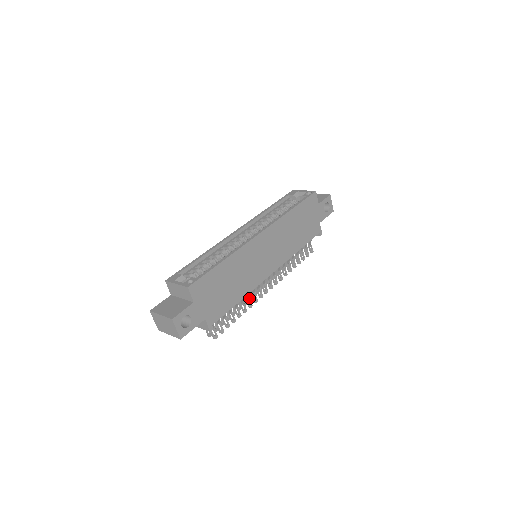
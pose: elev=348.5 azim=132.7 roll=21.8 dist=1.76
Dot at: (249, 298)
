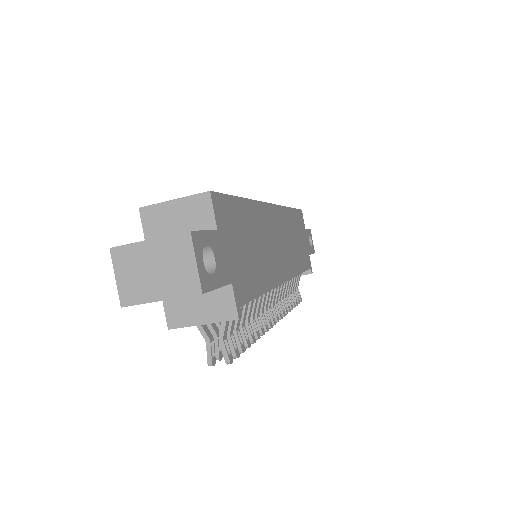
Dot at: (259, 316)
